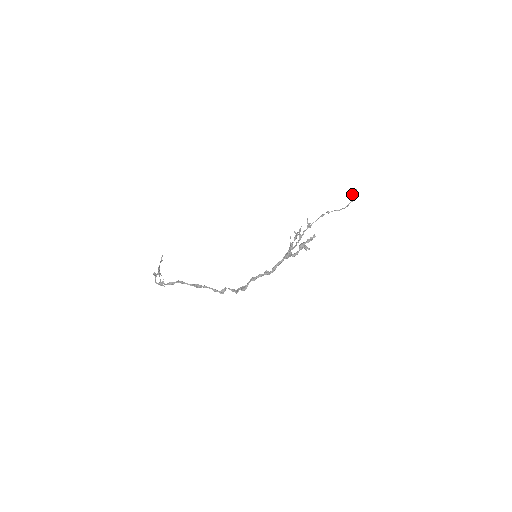
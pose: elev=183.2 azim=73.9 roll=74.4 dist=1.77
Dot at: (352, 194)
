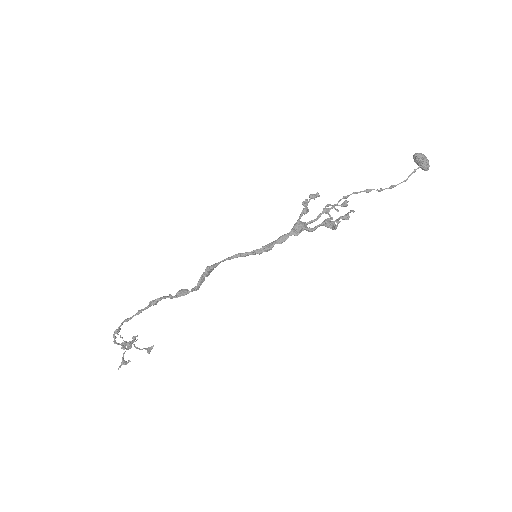
Dot at: (414, 154)
